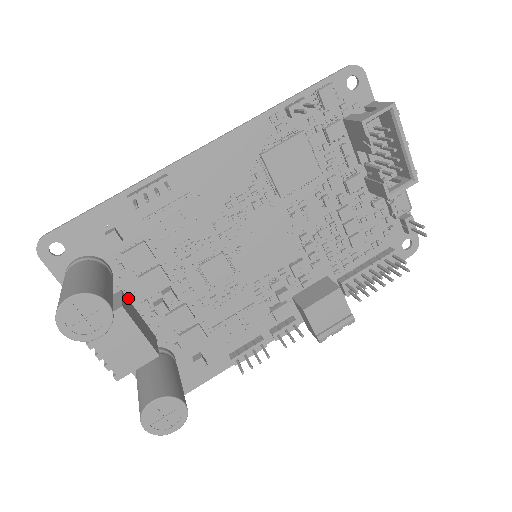
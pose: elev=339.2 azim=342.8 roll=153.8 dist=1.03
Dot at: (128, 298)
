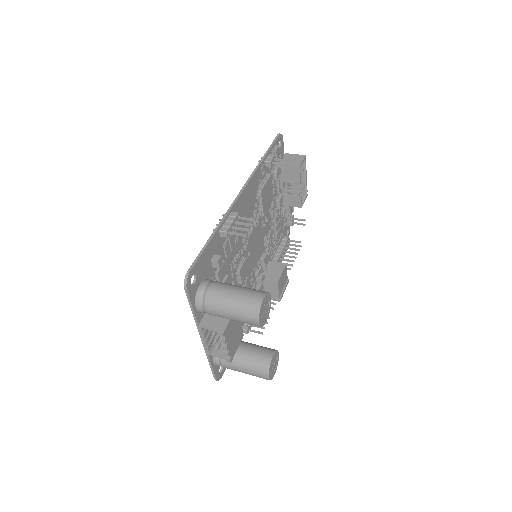
Dot at: occluded
